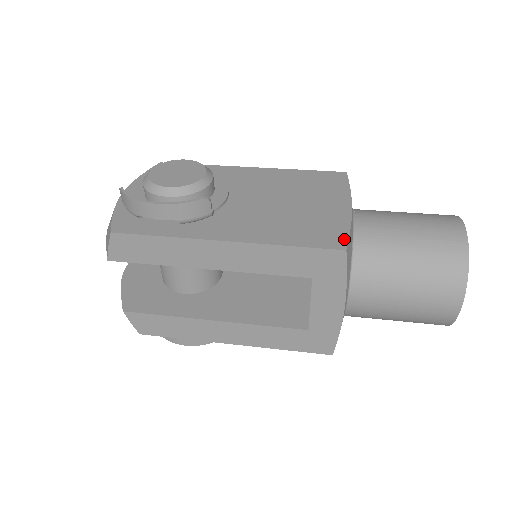
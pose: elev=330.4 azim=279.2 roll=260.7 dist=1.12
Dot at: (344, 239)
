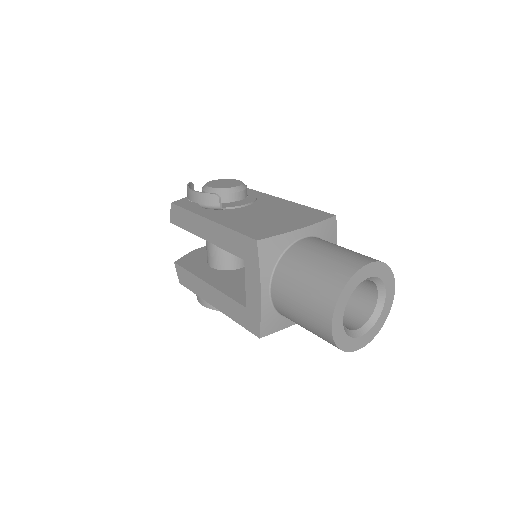
Dot at: (266, 237)
